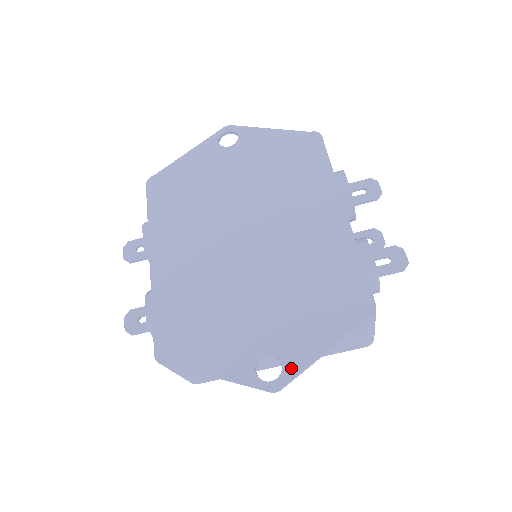
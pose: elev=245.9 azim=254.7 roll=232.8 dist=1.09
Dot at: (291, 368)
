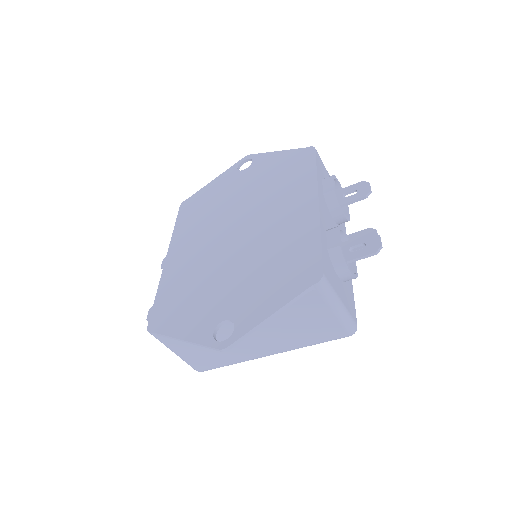
Dot at: (240, 330)
